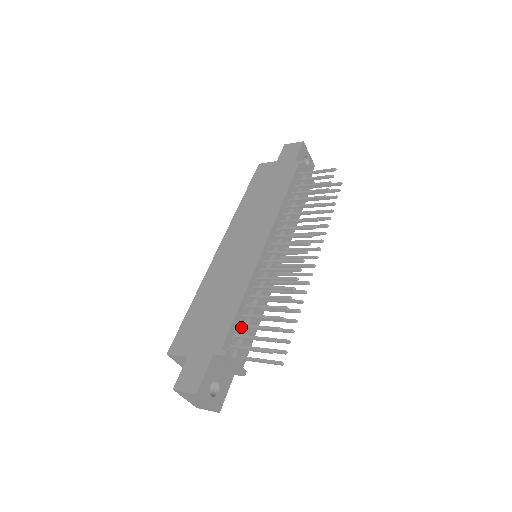
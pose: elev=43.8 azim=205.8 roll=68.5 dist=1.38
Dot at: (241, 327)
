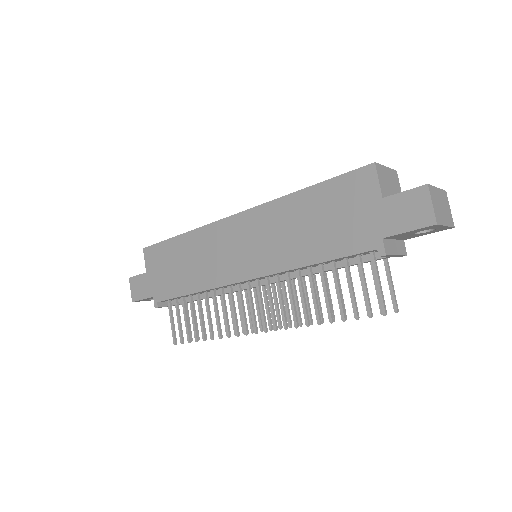
Dot at: (183, 301)
